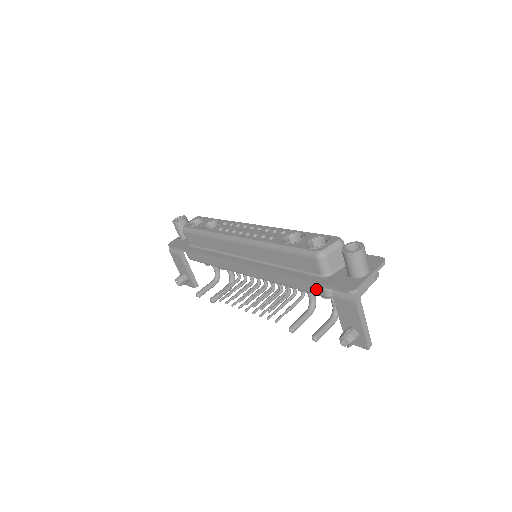
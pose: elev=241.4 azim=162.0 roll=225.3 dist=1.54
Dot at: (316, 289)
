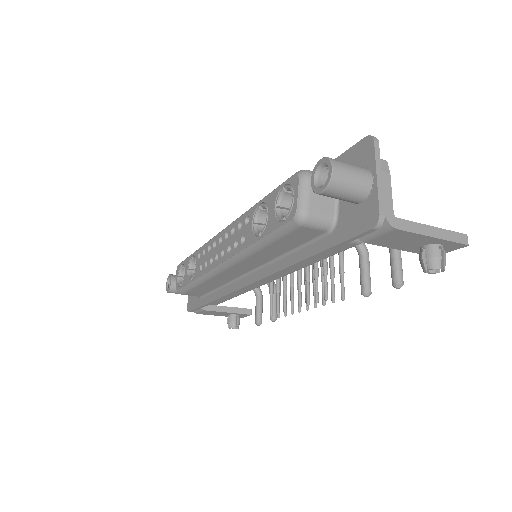
Dot at: (340, 247)
